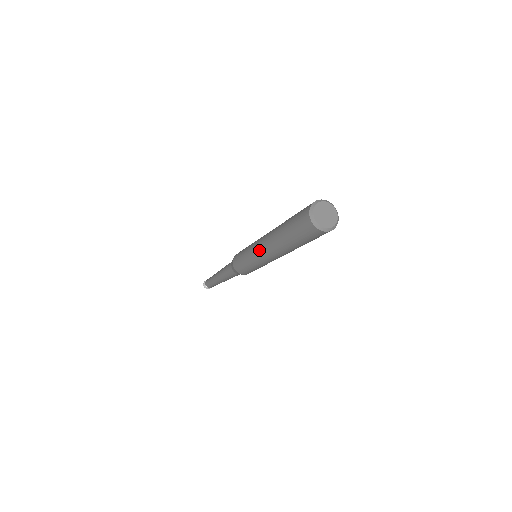
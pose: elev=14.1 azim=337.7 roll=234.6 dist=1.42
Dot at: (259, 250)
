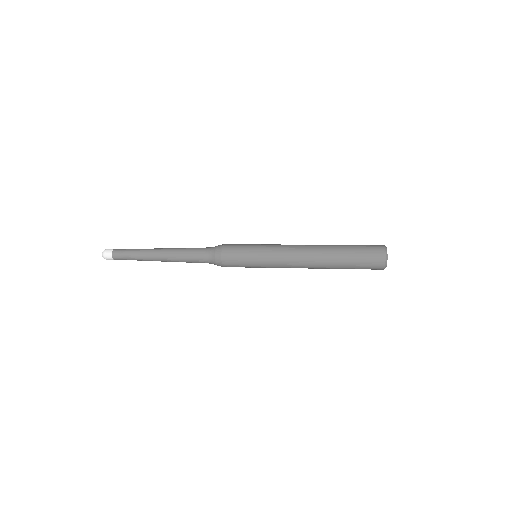
Dot at: (289, 265)
